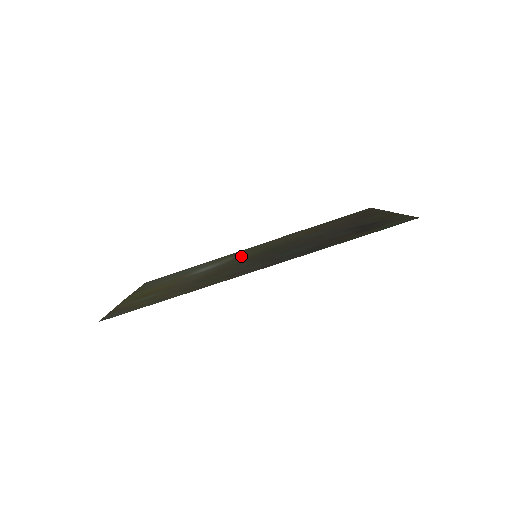
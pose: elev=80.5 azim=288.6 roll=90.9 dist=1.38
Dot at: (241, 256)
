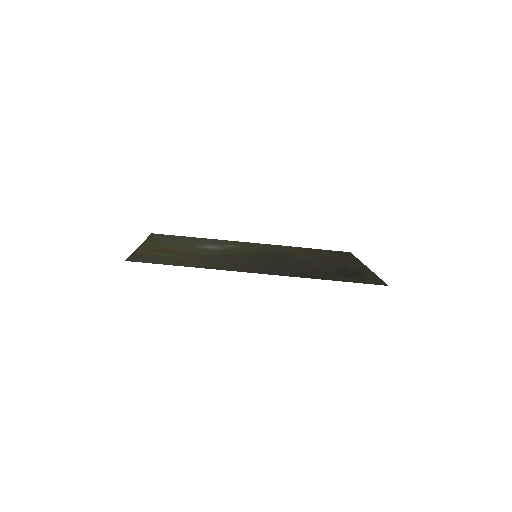
Dot at: (242, 249)
